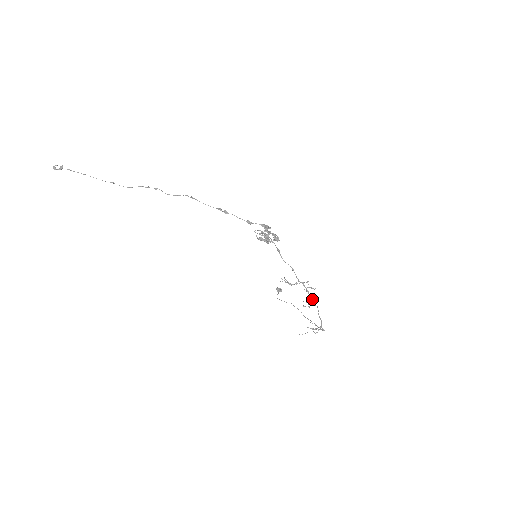
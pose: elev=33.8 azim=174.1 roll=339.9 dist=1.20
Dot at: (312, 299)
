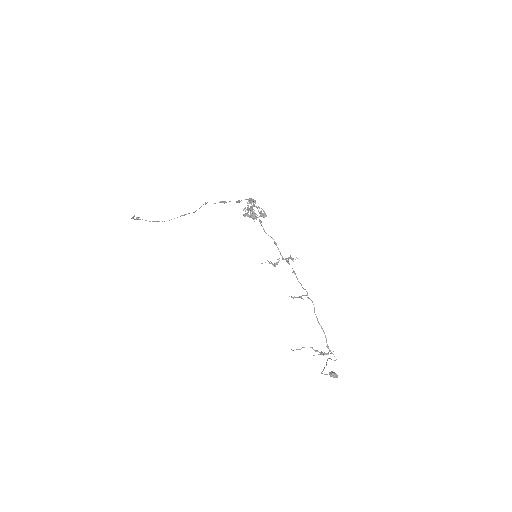
Dot at: (301, 285)
